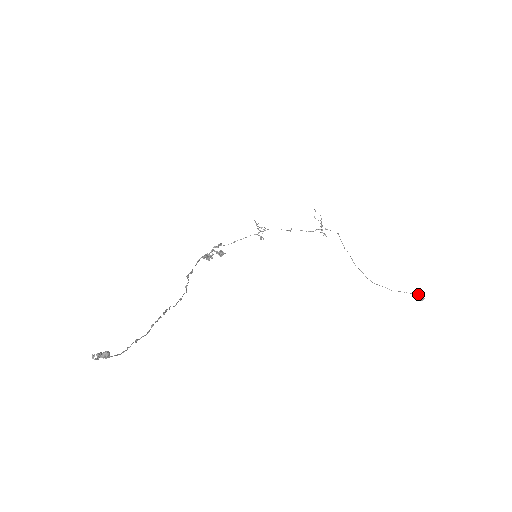
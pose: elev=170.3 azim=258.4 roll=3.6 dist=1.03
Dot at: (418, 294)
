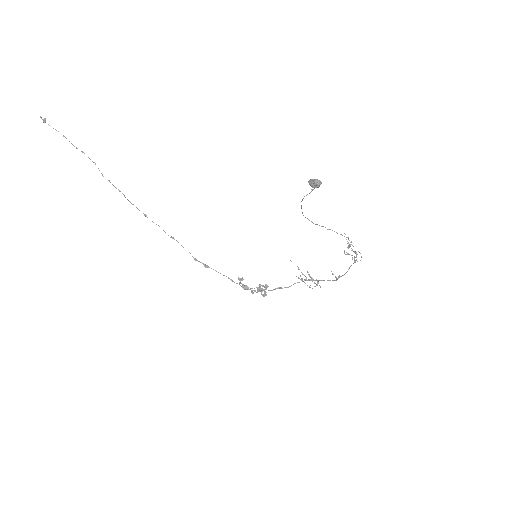
Dot at: (316, 182)
